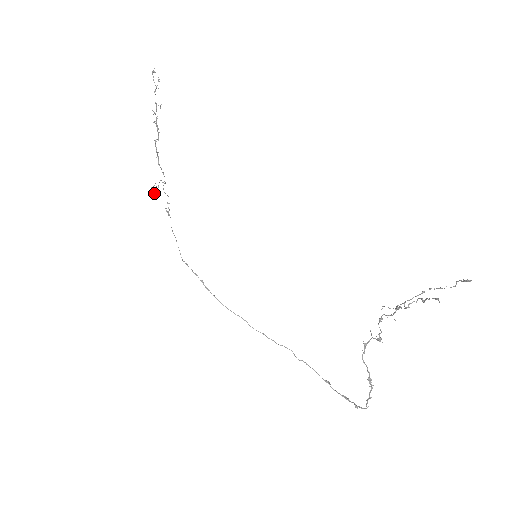
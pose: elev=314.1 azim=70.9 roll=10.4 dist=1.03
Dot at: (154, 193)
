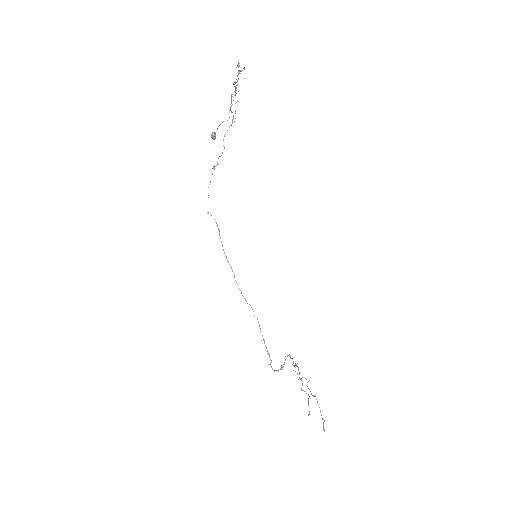
Dot at: (213, 139)
